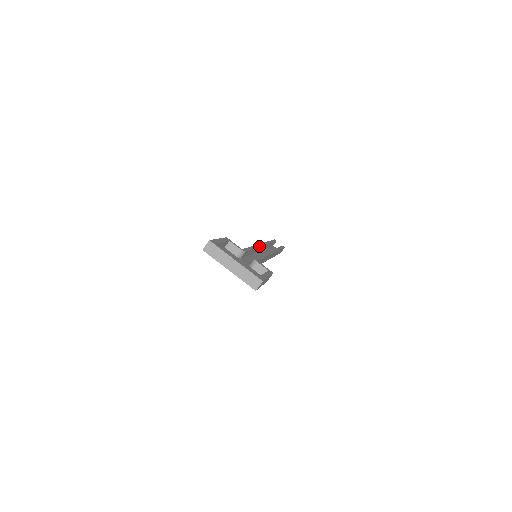
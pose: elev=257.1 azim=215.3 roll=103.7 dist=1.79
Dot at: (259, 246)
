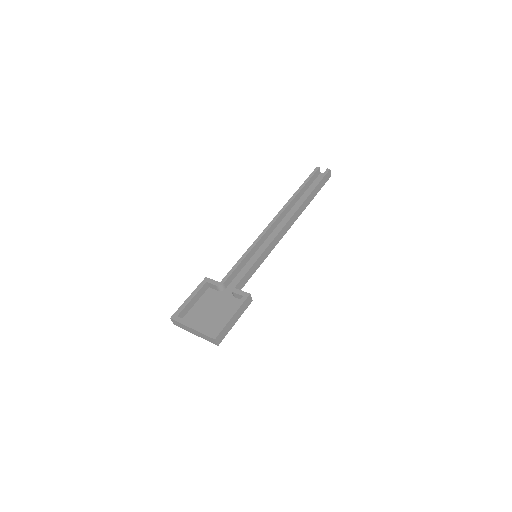
Dot at: (262, 235)
